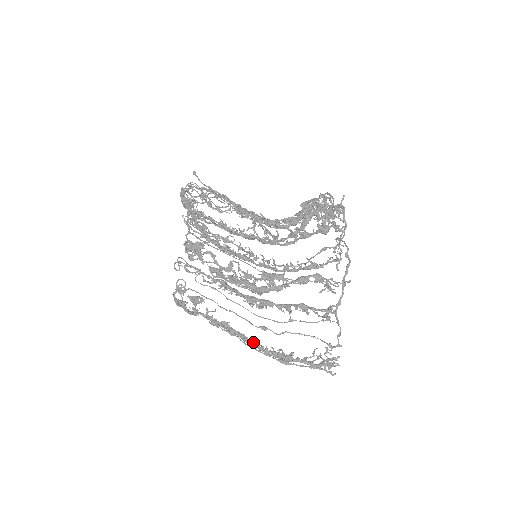
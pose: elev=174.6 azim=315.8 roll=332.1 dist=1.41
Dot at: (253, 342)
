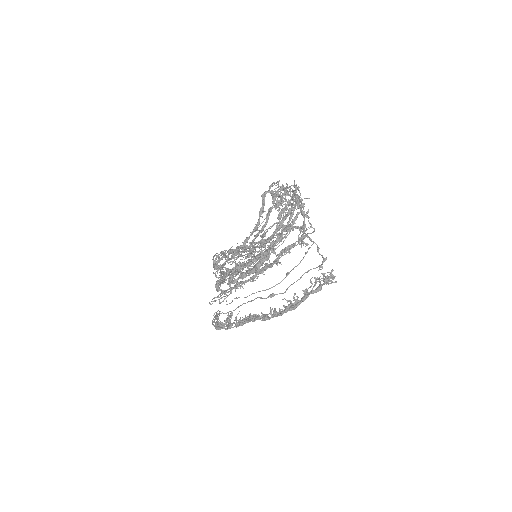
Dot at: (269, 313)
